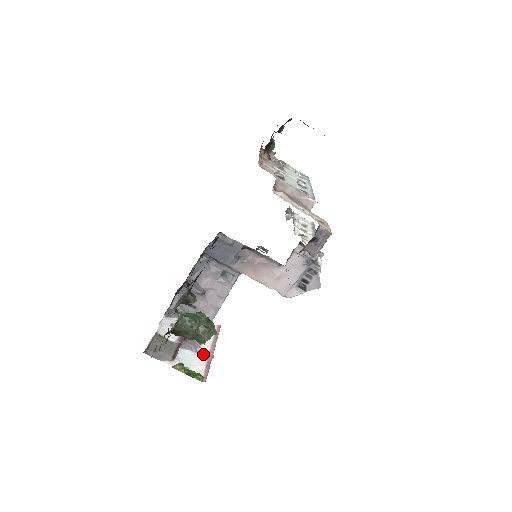
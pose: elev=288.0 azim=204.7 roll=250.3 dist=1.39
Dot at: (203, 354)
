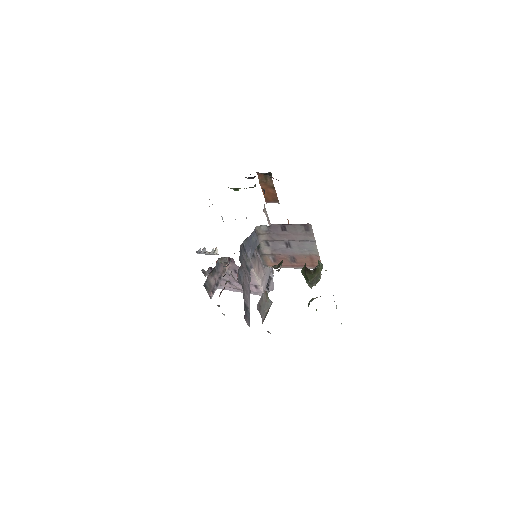
Dot at: occluded
